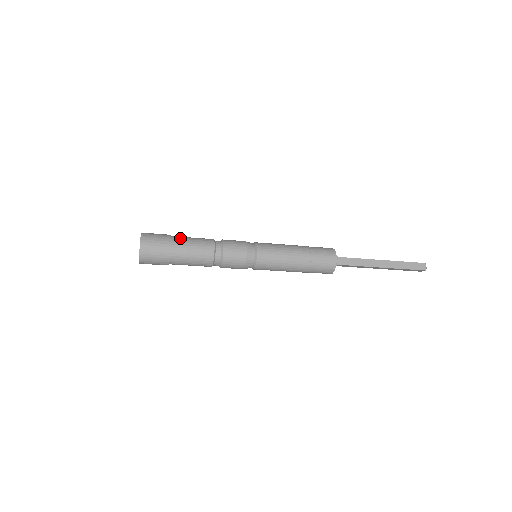
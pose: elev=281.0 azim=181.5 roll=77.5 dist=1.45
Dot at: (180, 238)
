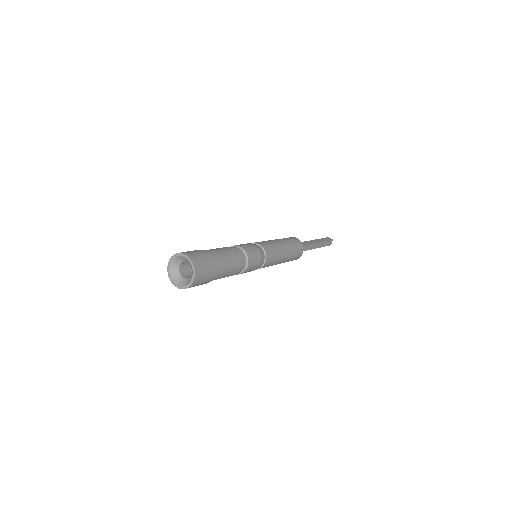
Dot at: occluded
